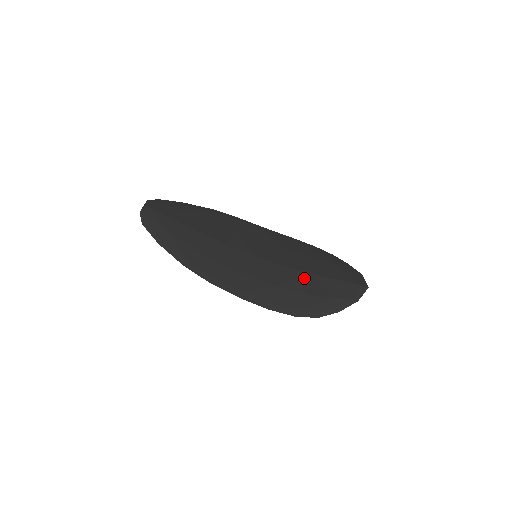
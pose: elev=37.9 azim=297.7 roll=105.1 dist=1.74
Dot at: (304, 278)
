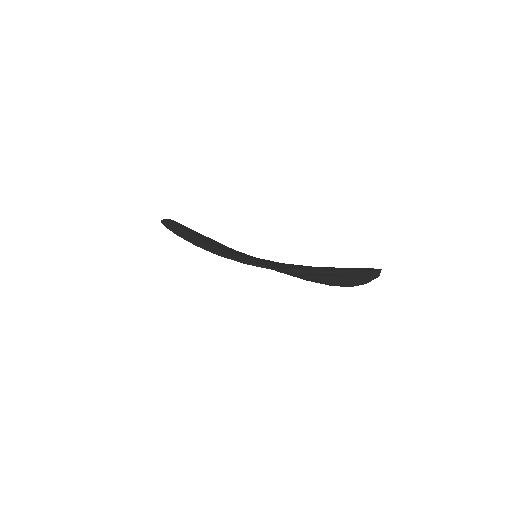
Dot at: (302, 265)
